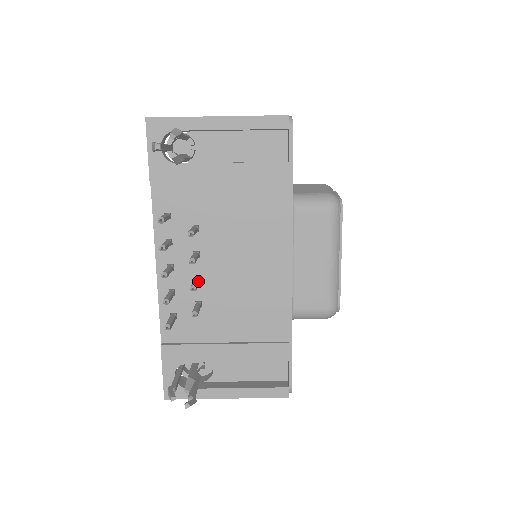
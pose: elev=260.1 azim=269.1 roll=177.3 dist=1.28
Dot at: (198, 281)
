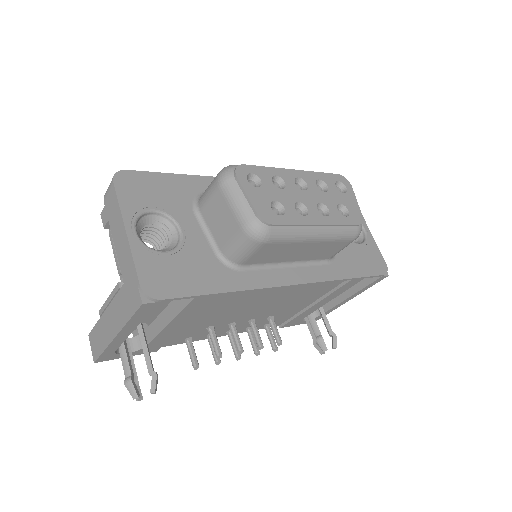
Dot at: (255, 332)
